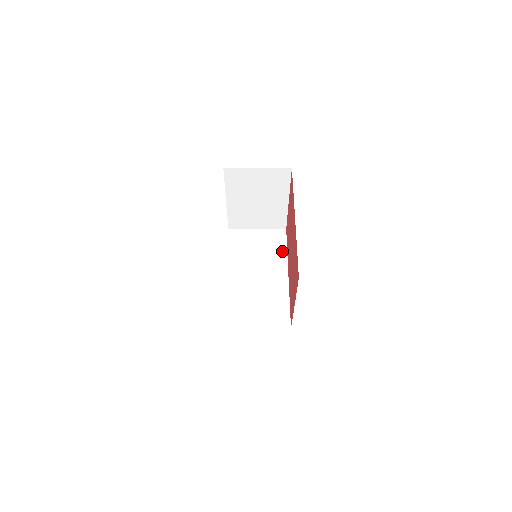
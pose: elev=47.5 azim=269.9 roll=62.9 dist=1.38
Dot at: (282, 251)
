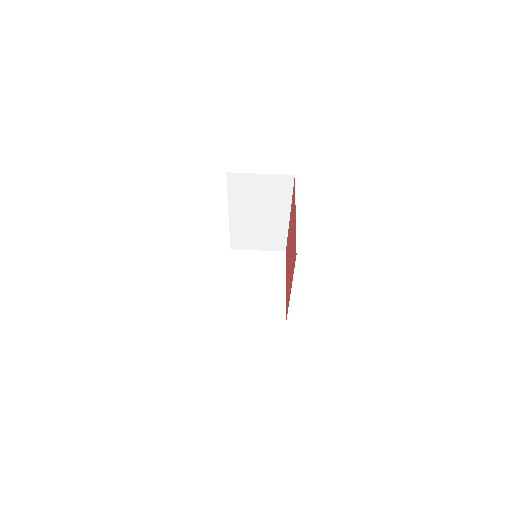
Dot at: occluded
